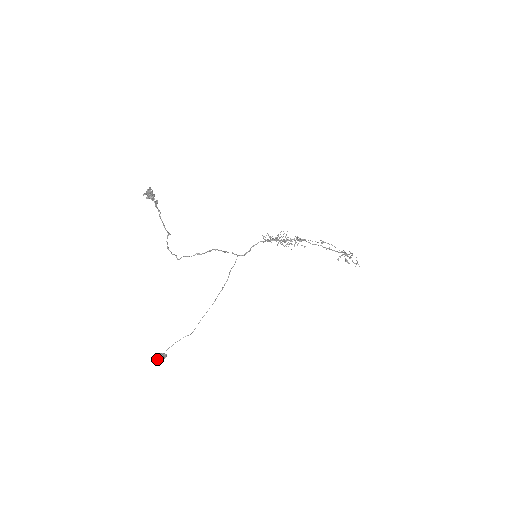
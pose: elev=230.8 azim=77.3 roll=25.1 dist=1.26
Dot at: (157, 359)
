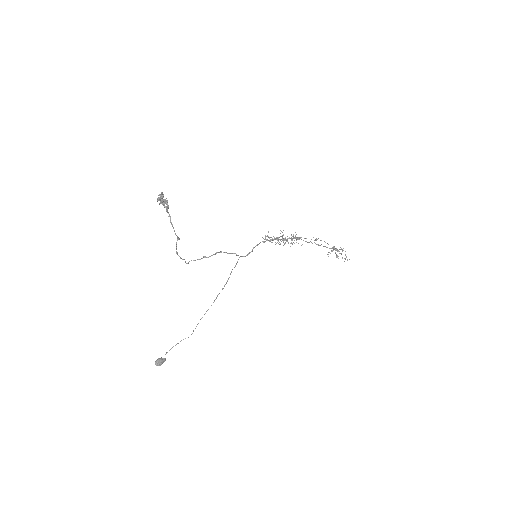
Dot at: (156, 364)
